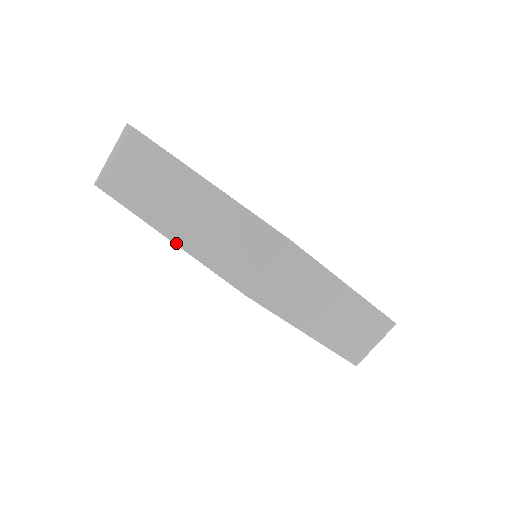
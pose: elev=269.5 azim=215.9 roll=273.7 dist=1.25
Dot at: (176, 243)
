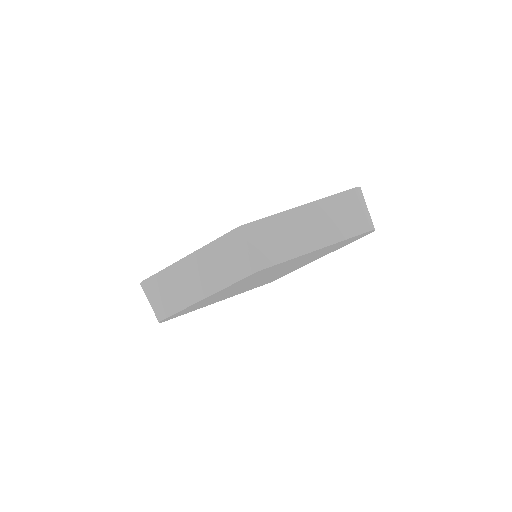
Dot at: (209, 295)
